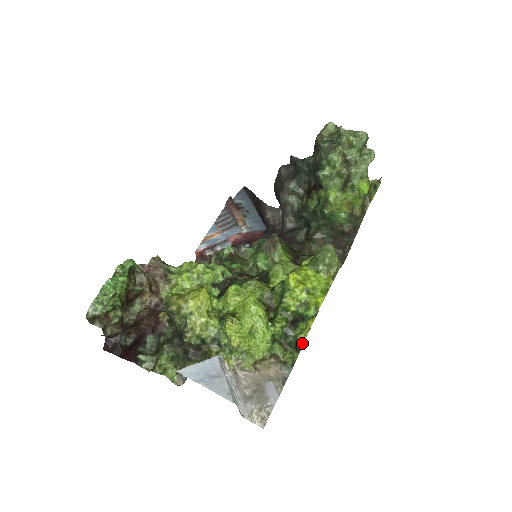
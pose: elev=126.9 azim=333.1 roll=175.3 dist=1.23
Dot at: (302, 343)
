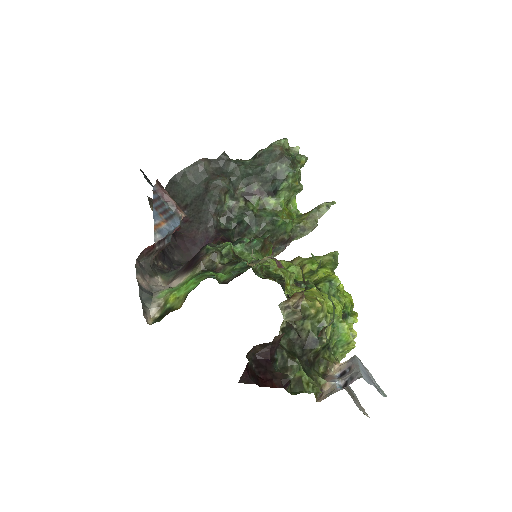
Dot at: occluded
